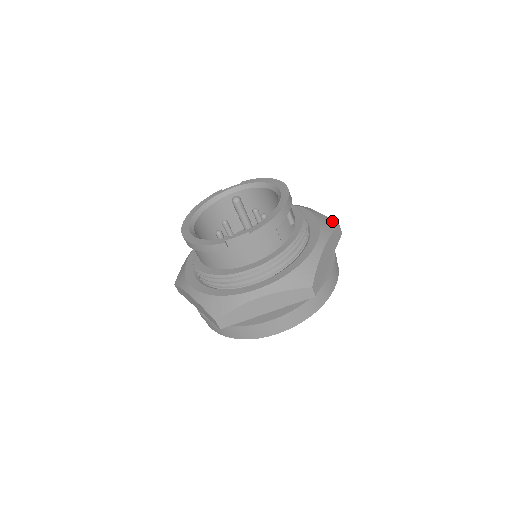
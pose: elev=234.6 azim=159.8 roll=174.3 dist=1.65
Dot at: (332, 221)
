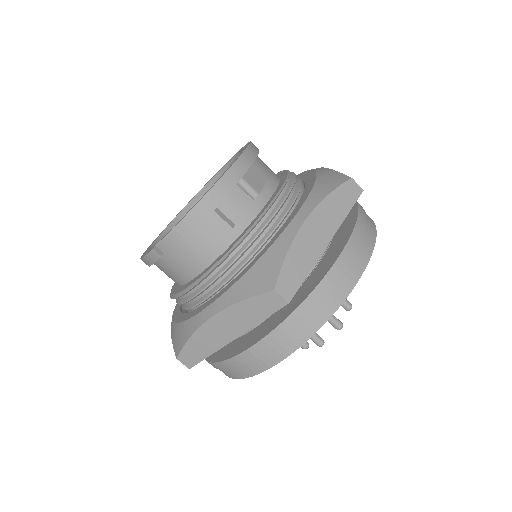
Dot at: (341, 176)
